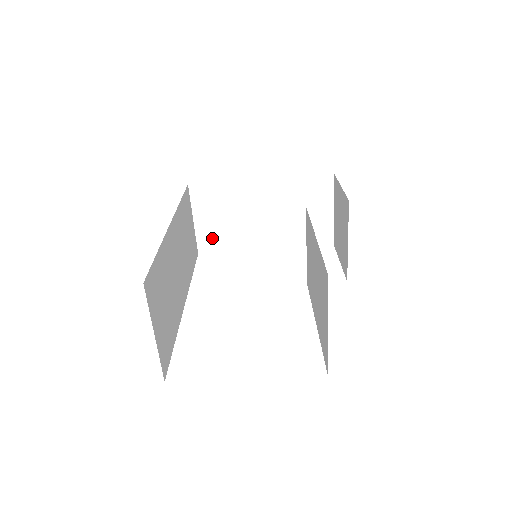
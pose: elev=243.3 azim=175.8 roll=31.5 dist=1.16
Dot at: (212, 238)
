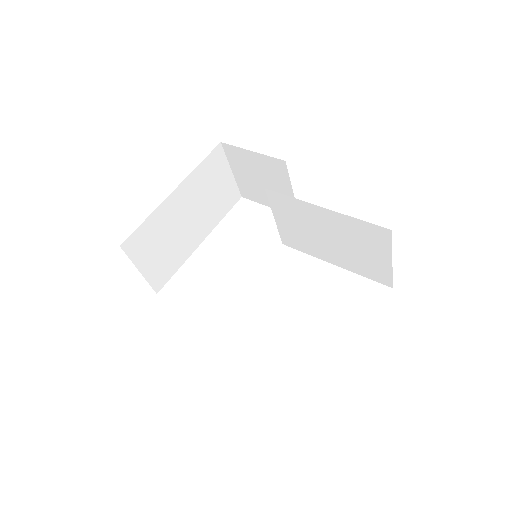
Dot at: (161, 272)
